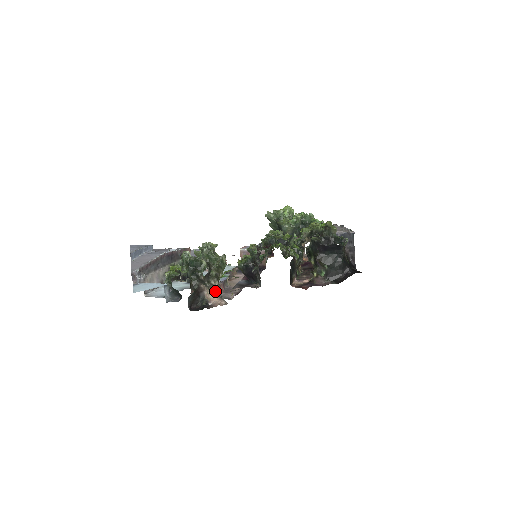
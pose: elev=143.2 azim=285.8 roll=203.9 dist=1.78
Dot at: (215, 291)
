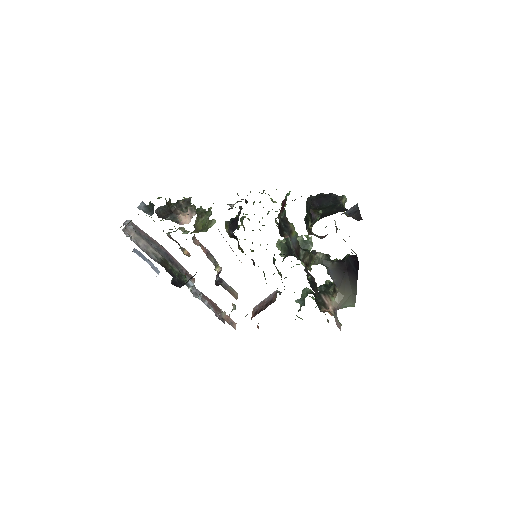
Dot at: occluded
